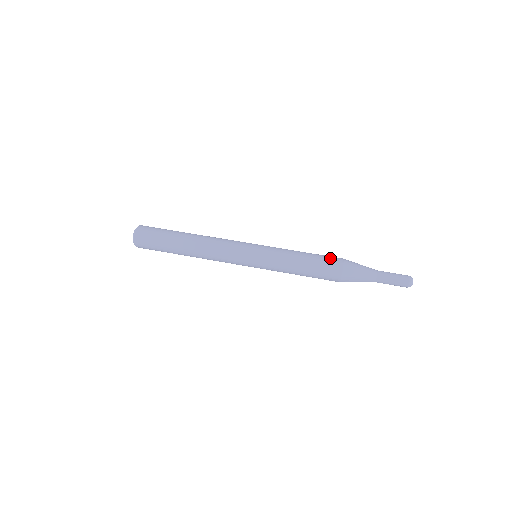
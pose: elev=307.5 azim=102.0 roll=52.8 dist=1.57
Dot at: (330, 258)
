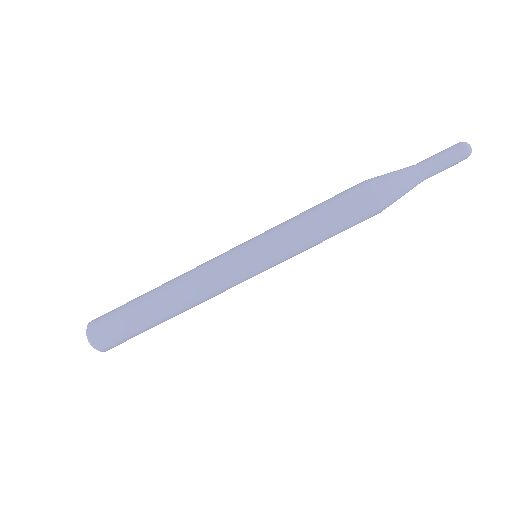
Dot at: (352, 197)
